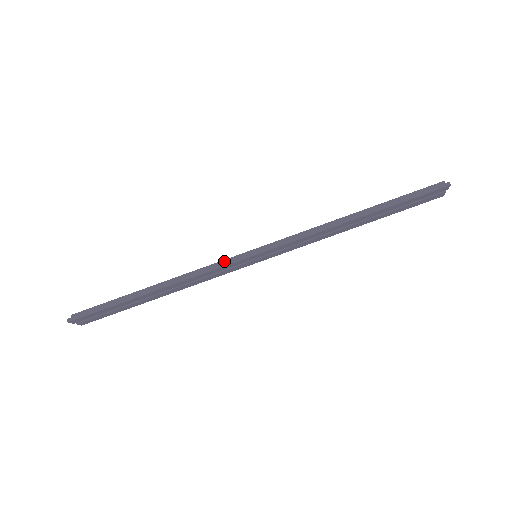
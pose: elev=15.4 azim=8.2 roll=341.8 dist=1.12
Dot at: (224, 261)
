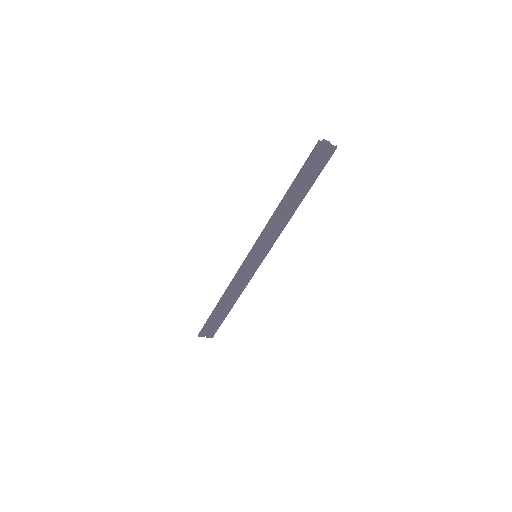
Dot at: occluded
